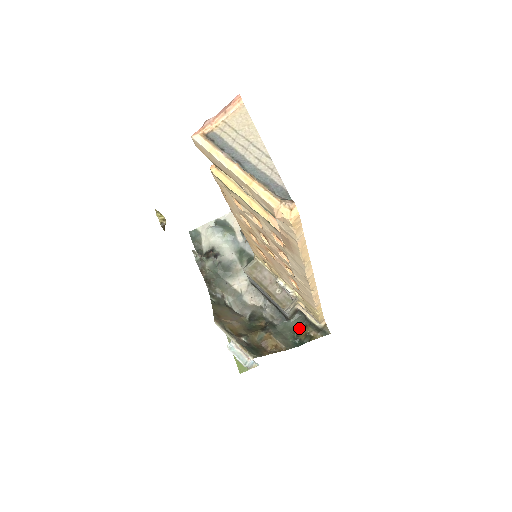
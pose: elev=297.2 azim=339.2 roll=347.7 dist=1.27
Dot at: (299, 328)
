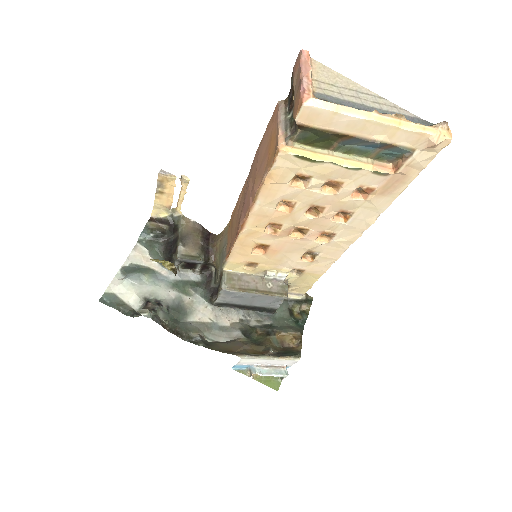
Dot at: (289, 312)
